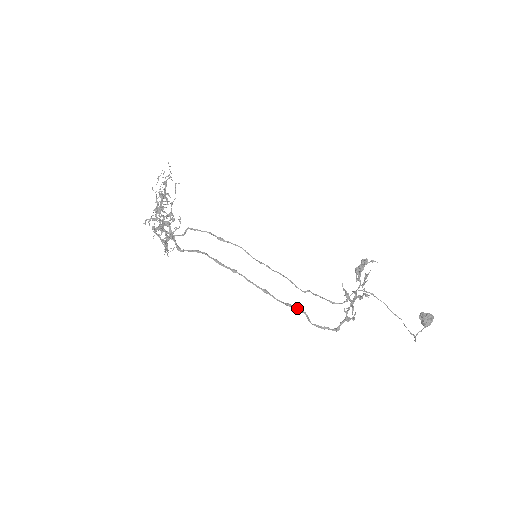
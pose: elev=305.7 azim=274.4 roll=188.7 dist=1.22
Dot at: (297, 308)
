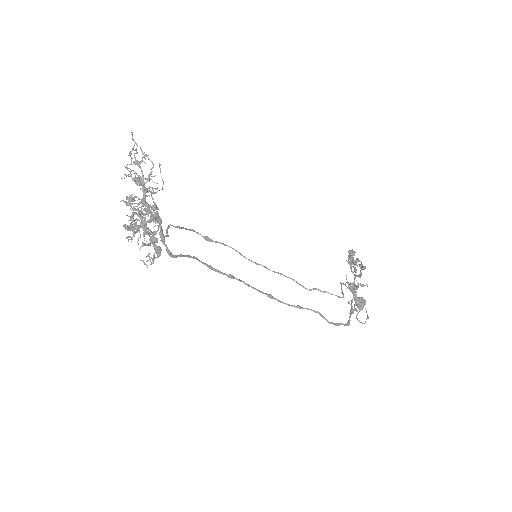
Dot at: (309, 309)
